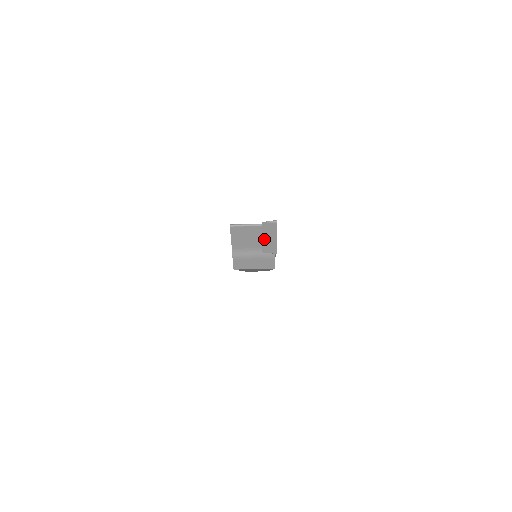
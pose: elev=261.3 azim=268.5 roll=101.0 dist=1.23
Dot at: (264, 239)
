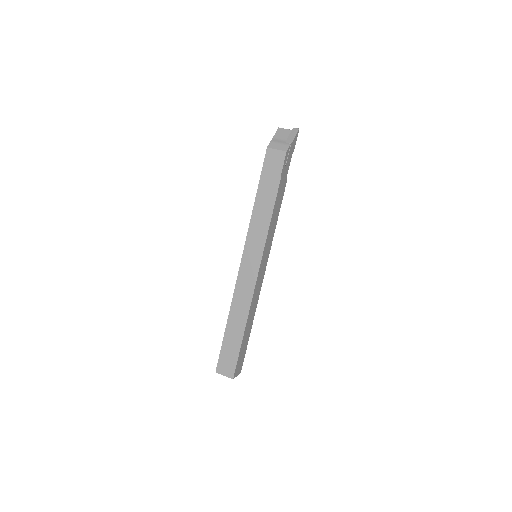
Dot at: (289, 136)
